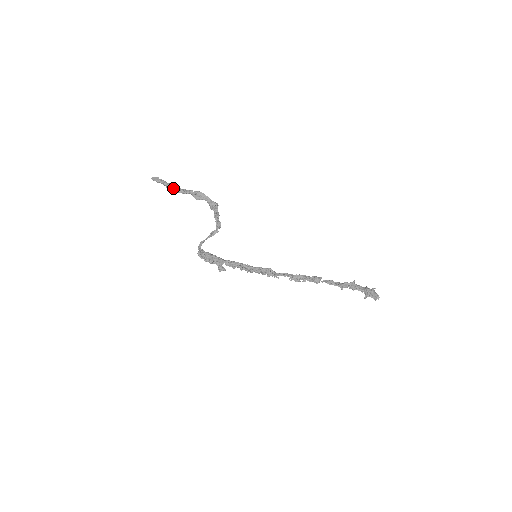
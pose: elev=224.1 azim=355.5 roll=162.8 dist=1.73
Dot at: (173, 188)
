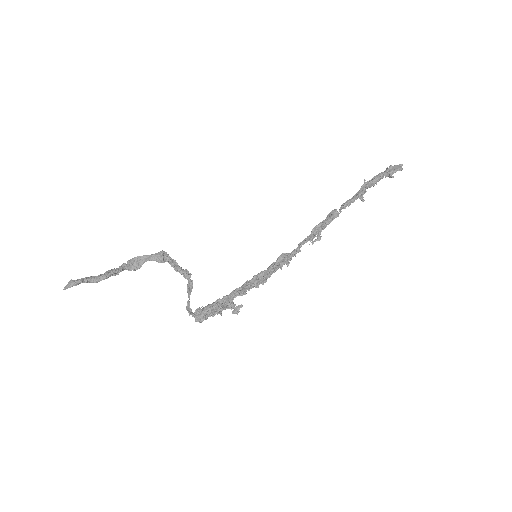
Dot at: (99, 276)
